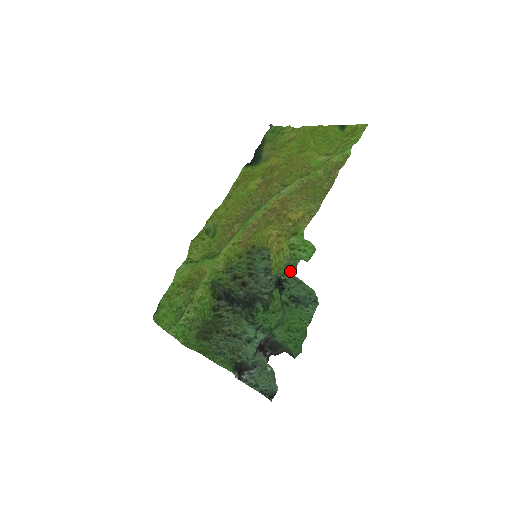
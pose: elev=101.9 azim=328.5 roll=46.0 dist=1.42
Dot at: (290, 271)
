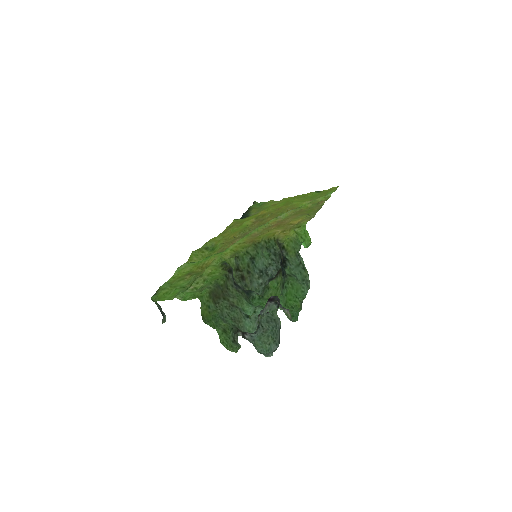
Dot at: (296, 248)
